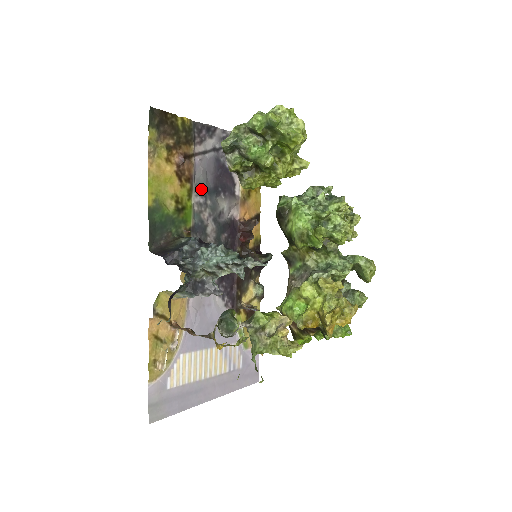
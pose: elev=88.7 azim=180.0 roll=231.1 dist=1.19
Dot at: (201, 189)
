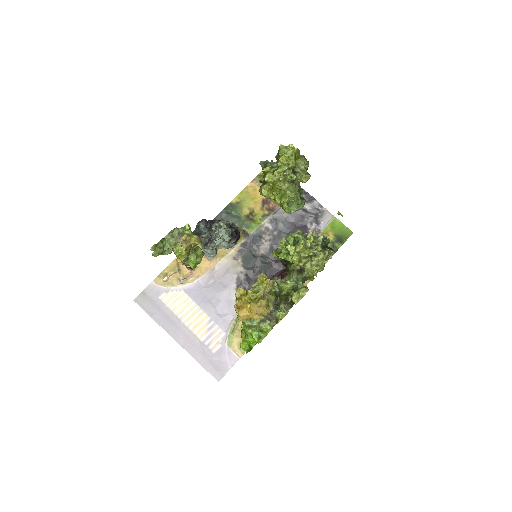
Dot at: (275, 222)
